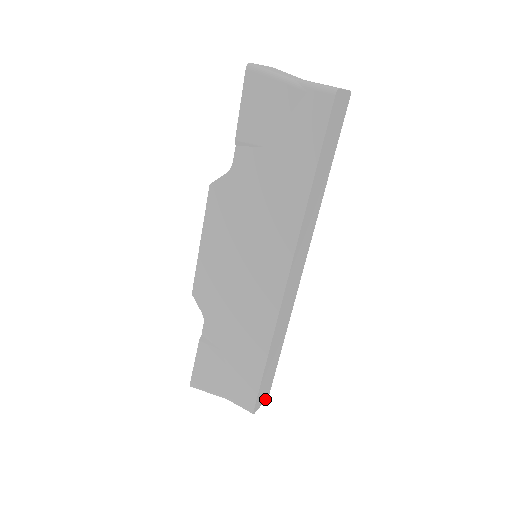
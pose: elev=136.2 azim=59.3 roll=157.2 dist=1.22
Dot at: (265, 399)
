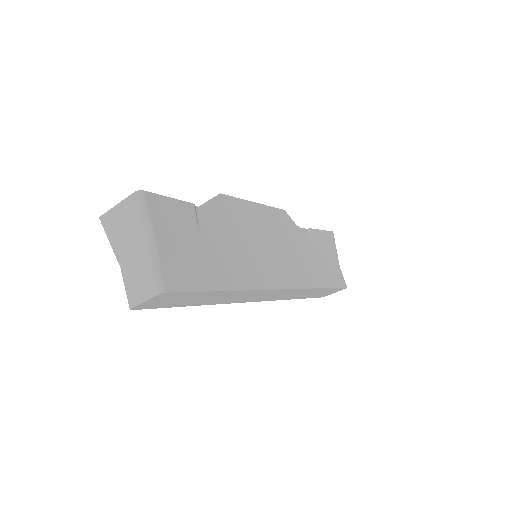
Dot at: occluded
